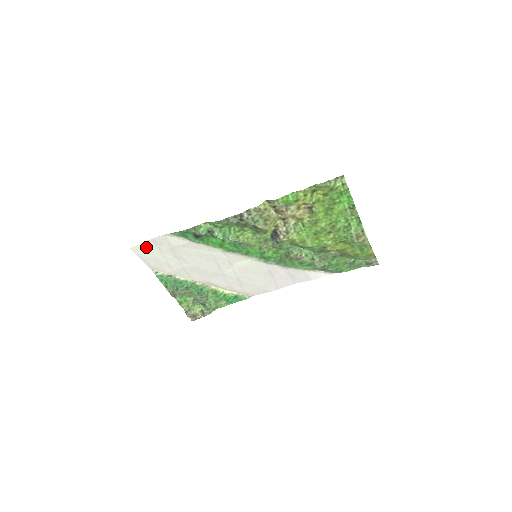
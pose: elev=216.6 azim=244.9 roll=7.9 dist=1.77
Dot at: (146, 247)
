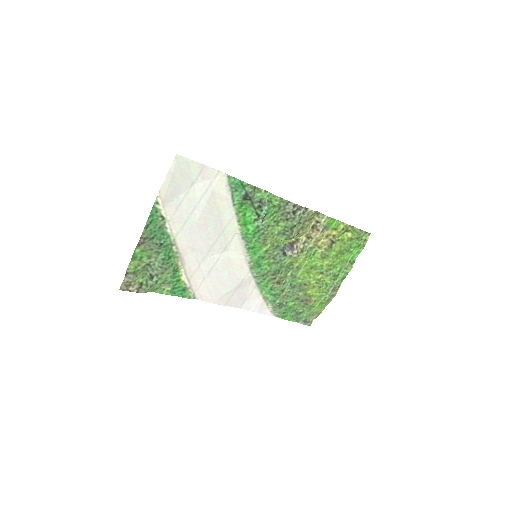
Dot at: (189, 168)
